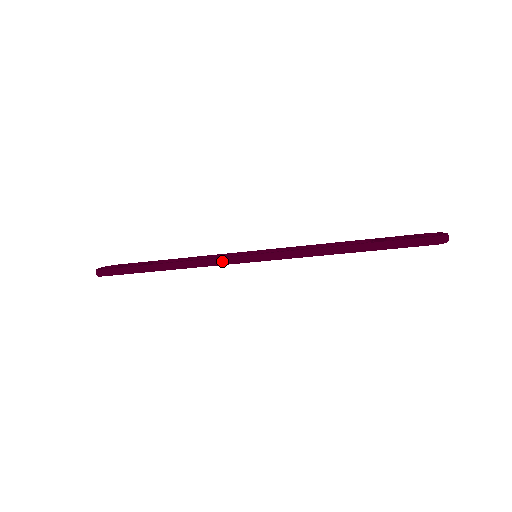
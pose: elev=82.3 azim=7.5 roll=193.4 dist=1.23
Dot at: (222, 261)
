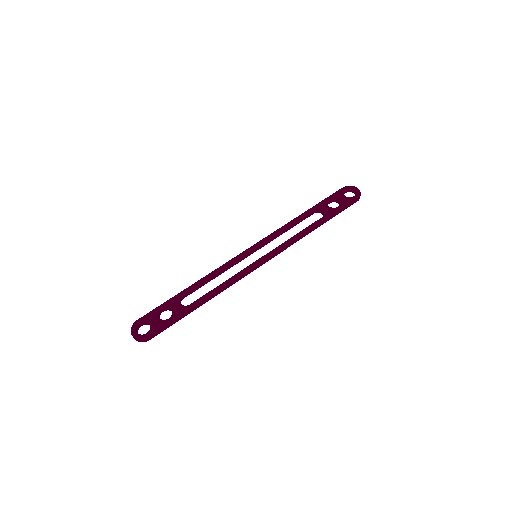
Dot at: (243, 276)
